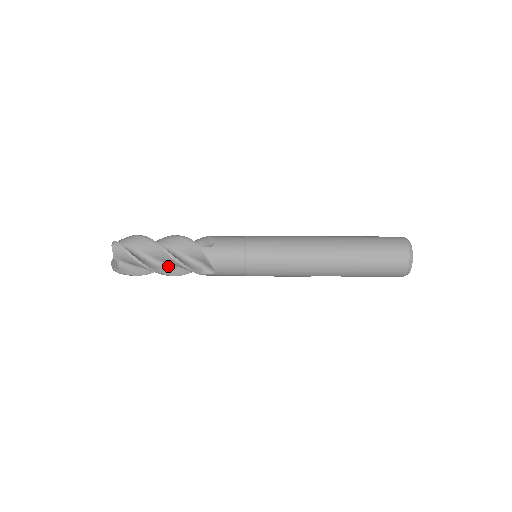
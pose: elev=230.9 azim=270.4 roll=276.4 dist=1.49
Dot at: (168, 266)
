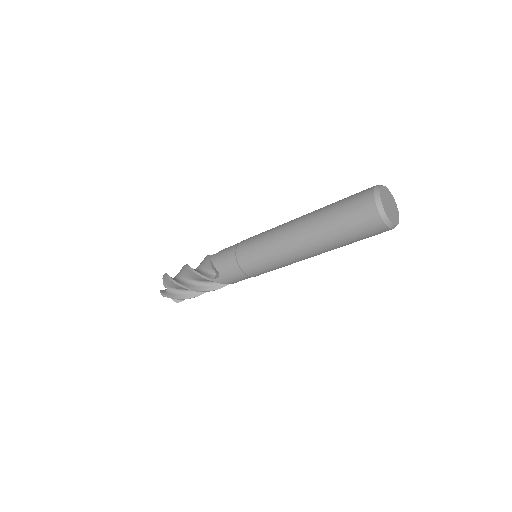
Dot at: occluded
